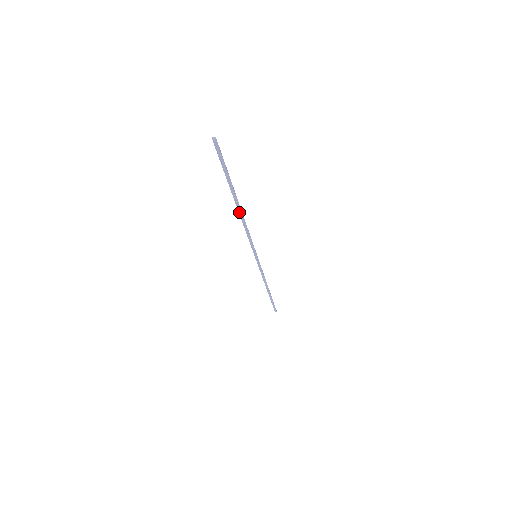
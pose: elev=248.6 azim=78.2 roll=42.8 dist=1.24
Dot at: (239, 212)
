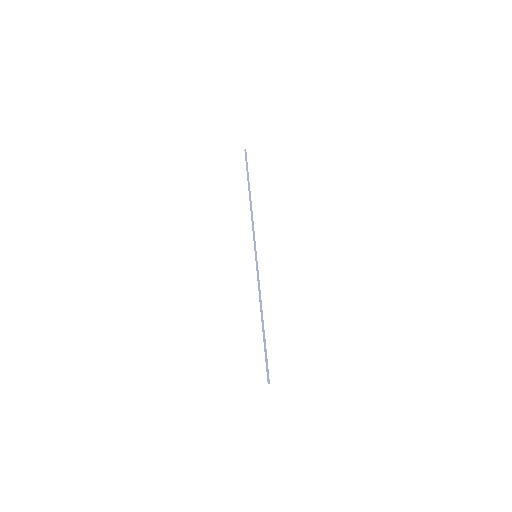
Dot at: (262, 316)
